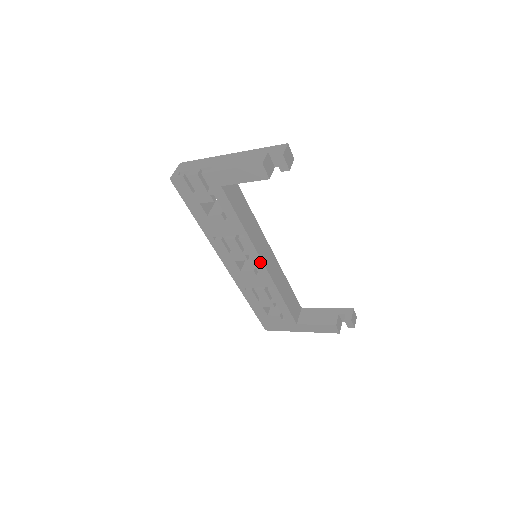
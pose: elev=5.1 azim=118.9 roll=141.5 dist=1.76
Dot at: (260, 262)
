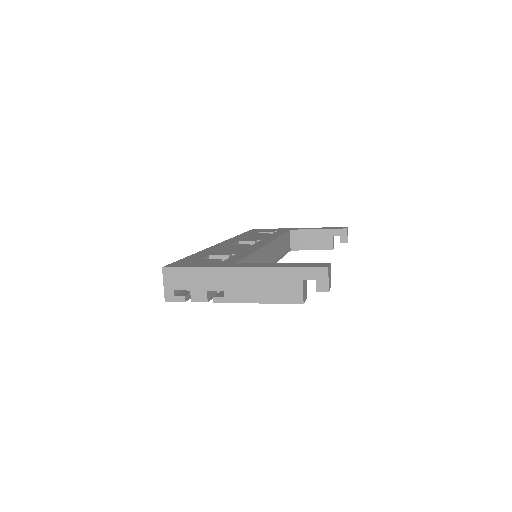
Dot at: occluded
